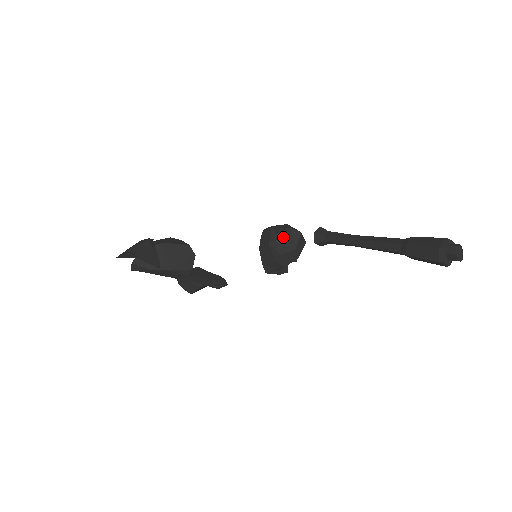
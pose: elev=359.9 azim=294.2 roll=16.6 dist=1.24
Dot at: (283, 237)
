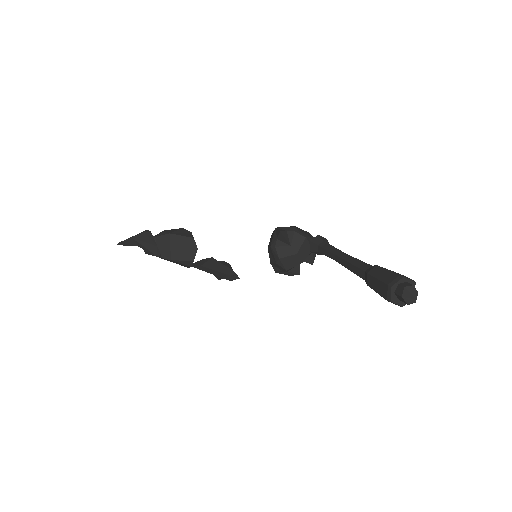
Dot at: (283, 240)
